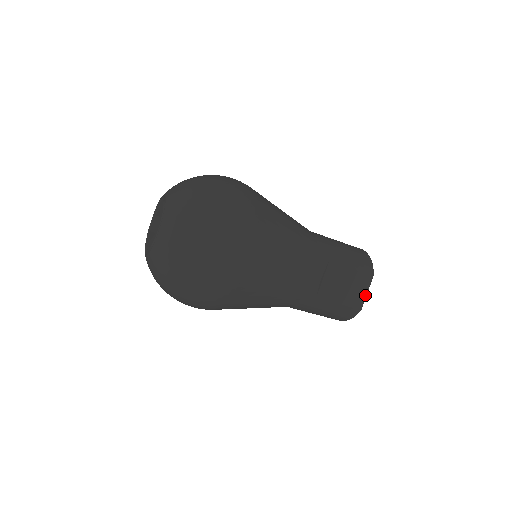
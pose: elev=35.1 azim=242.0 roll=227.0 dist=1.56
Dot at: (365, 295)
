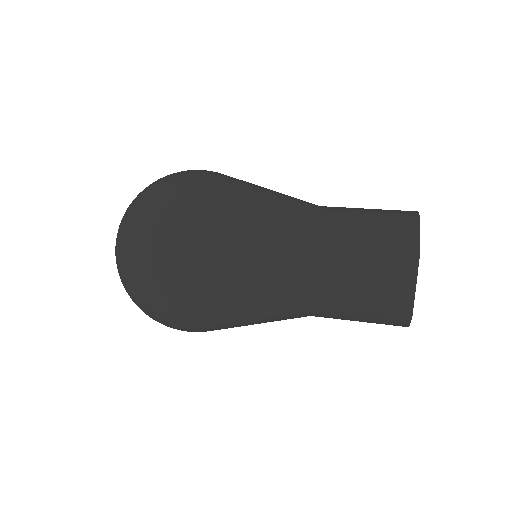
Dot at: (412, 291)
